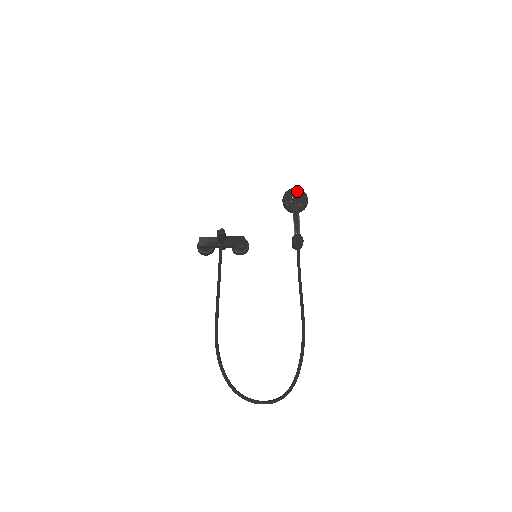
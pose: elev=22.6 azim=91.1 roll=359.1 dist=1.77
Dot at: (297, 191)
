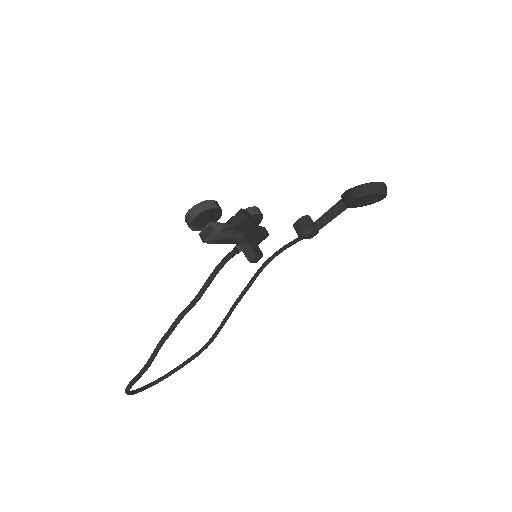
Dot at: (382, 197)
